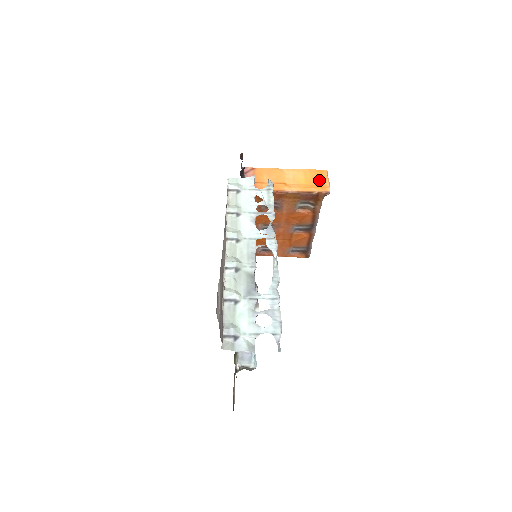
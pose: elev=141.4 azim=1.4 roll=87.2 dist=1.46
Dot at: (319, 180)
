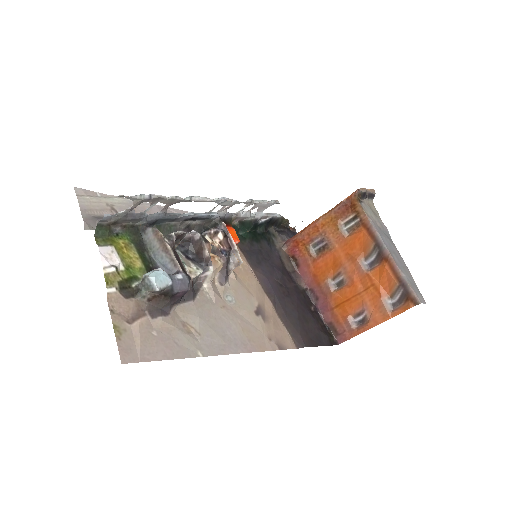
Dot at: occluded
